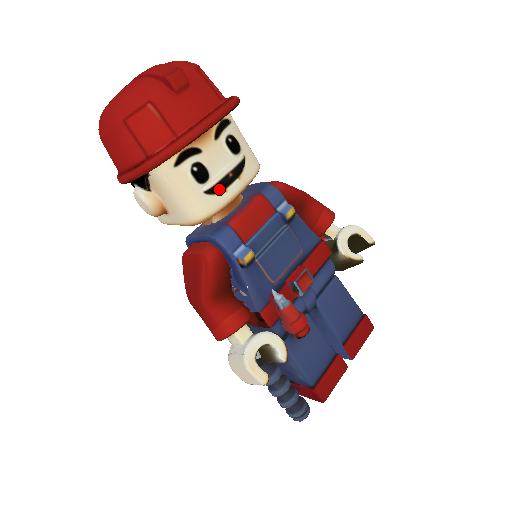
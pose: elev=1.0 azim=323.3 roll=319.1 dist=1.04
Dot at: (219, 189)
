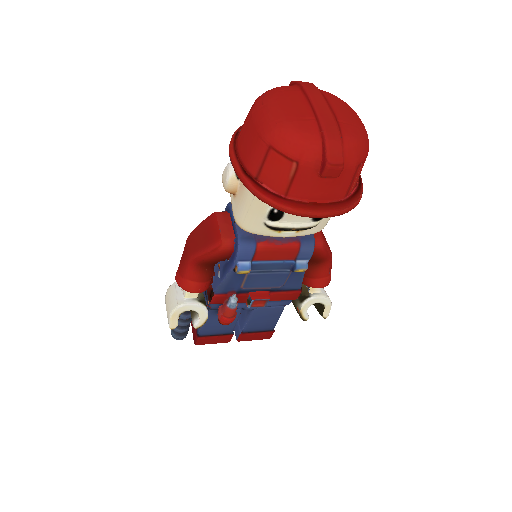
Dot at: (276, 229)
